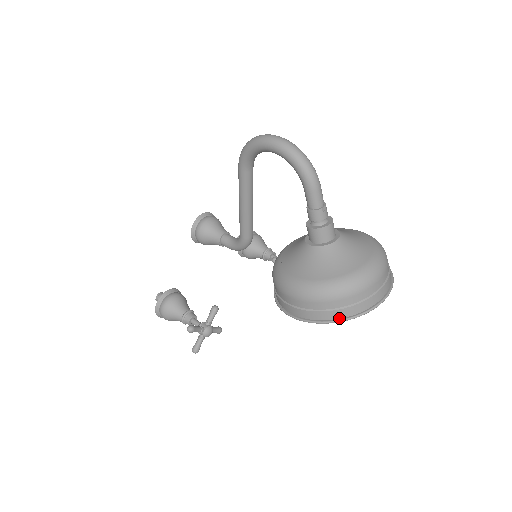
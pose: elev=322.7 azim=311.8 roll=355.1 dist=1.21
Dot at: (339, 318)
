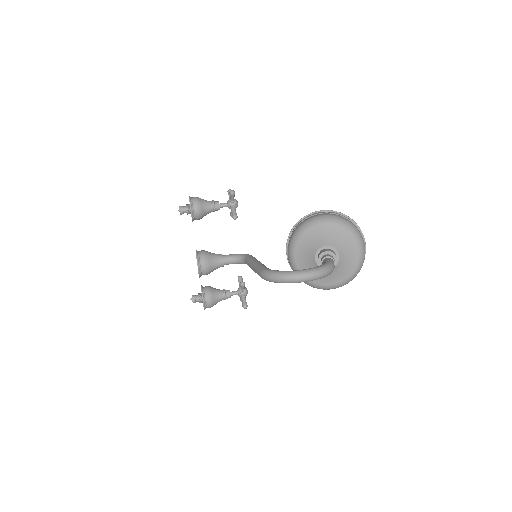
Dot at: occluded
